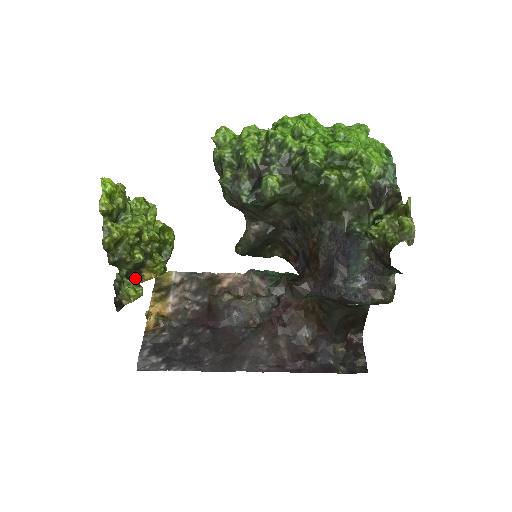
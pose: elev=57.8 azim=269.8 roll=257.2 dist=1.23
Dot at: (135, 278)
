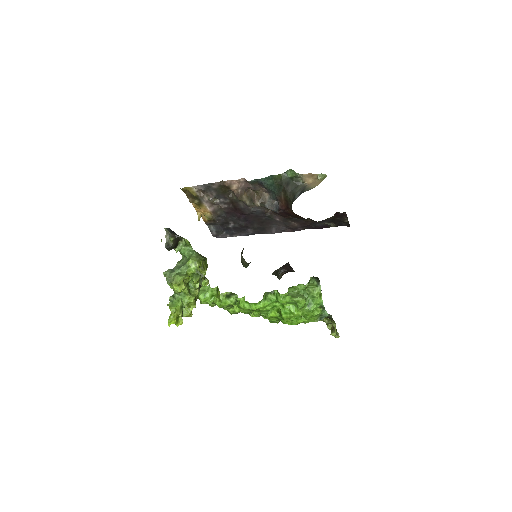
Dot at: occluded
